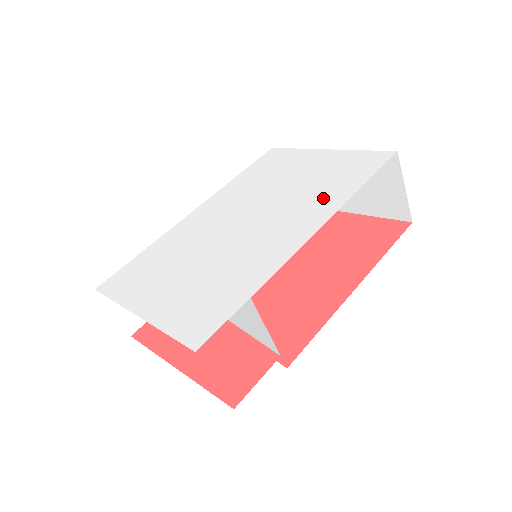
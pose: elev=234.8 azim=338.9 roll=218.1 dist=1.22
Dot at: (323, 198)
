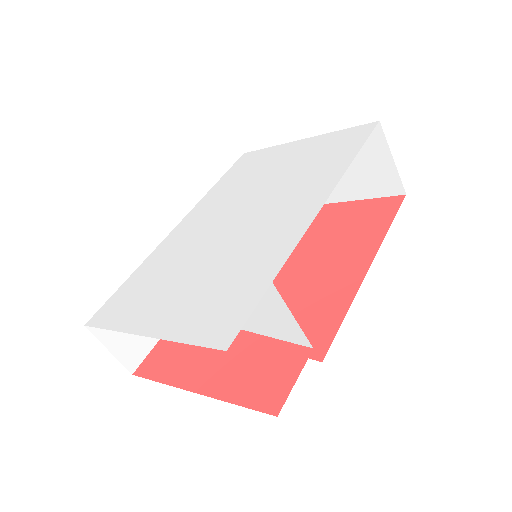
Dot at: (317, 177)
